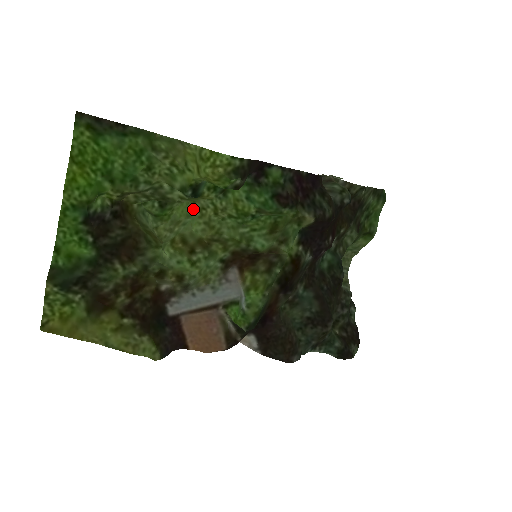
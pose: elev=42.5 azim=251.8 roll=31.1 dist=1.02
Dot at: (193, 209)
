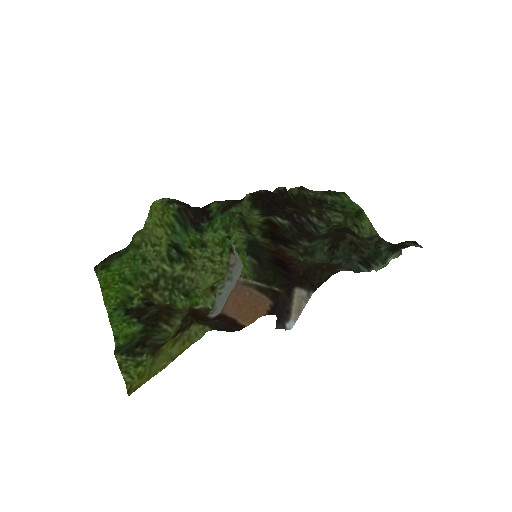
Dot at: (201, 276)
